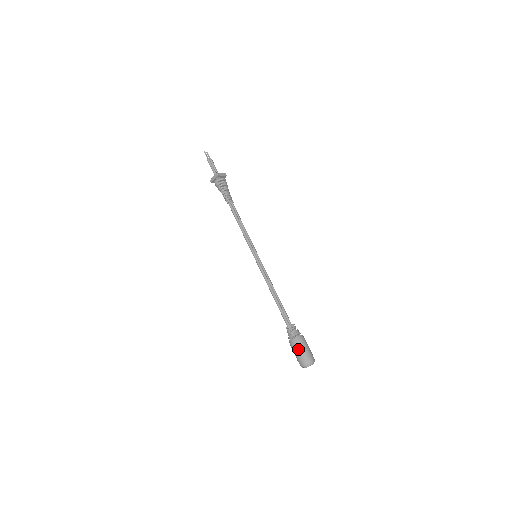
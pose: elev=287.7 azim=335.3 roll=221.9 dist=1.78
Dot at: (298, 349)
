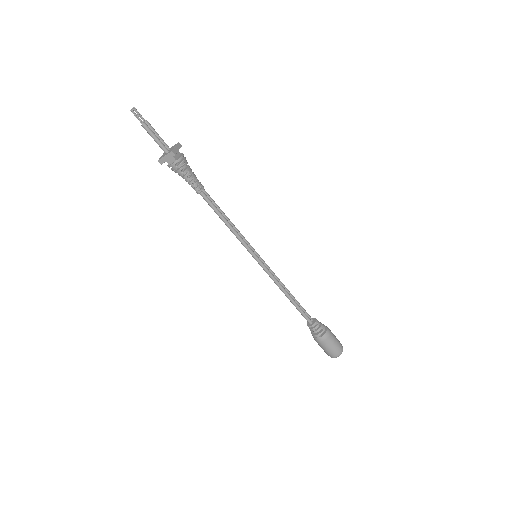
Dot at: (329, 345)
